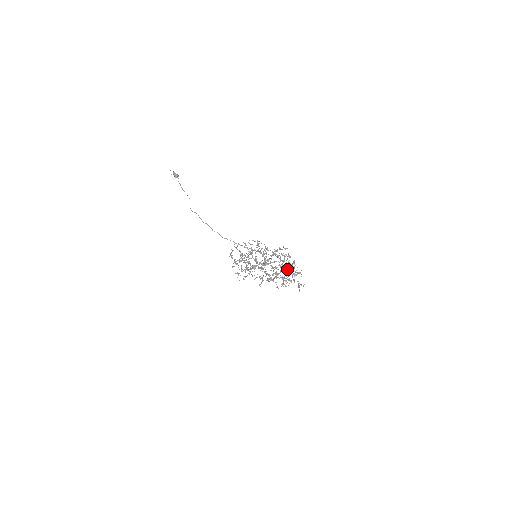
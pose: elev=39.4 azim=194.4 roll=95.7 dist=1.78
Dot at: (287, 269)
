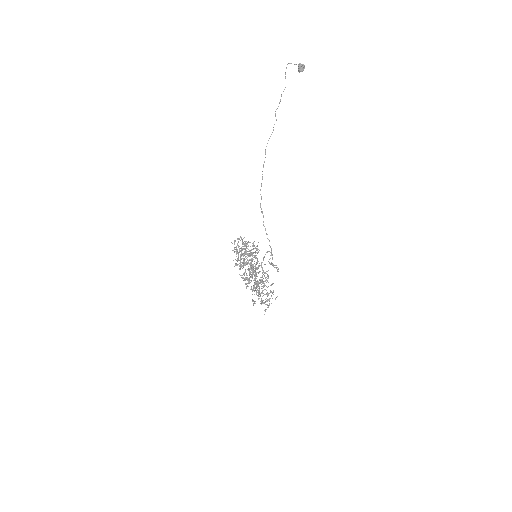
Dot at: (259, 293)
